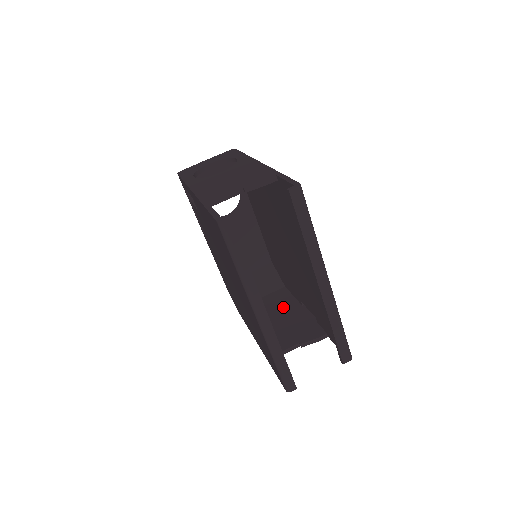
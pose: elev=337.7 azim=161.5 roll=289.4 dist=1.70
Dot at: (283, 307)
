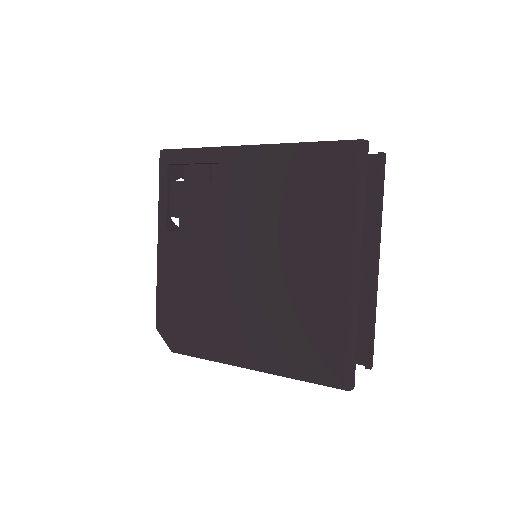
Dot at: occluded
